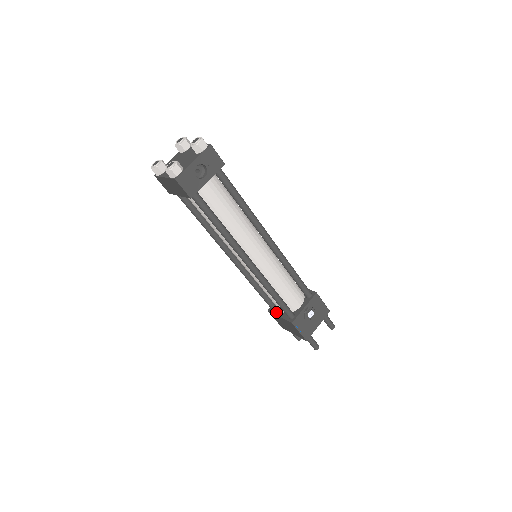
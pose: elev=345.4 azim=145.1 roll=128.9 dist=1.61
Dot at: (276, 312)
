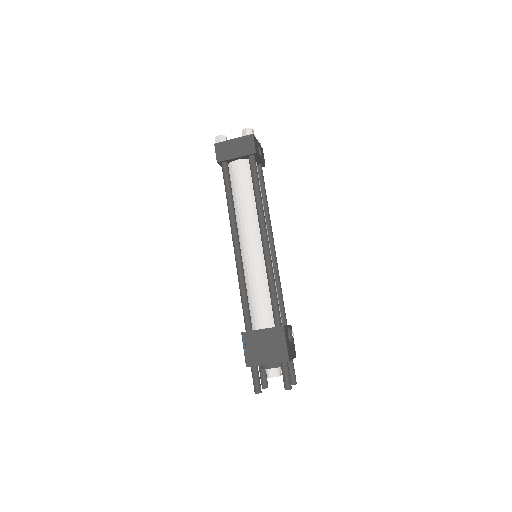
Dot at: (255, 329)
